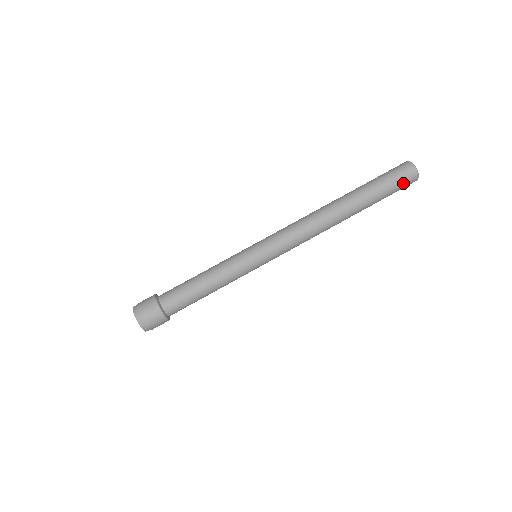
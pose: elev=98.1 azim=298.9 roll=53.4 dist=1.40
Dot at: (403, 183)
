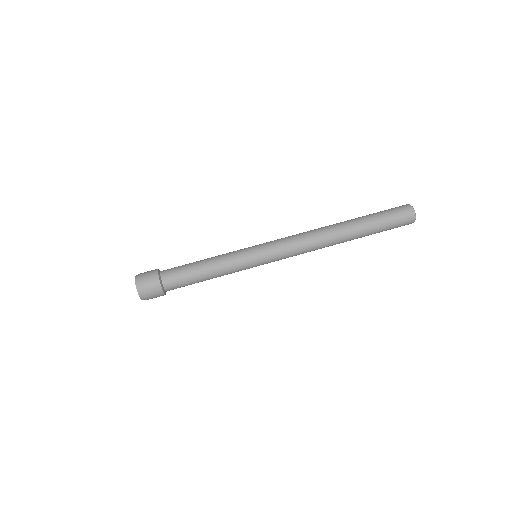
Dot at: (399, 214)
